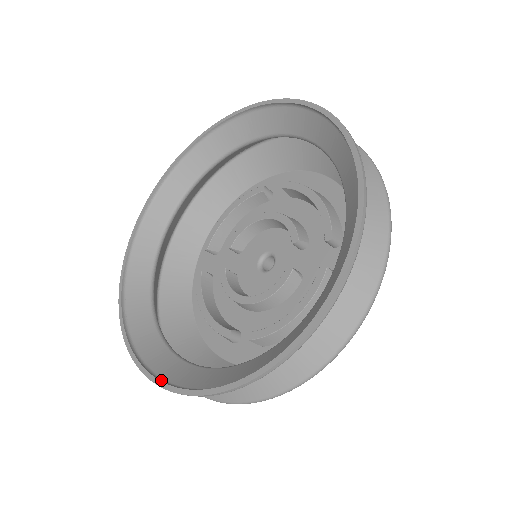
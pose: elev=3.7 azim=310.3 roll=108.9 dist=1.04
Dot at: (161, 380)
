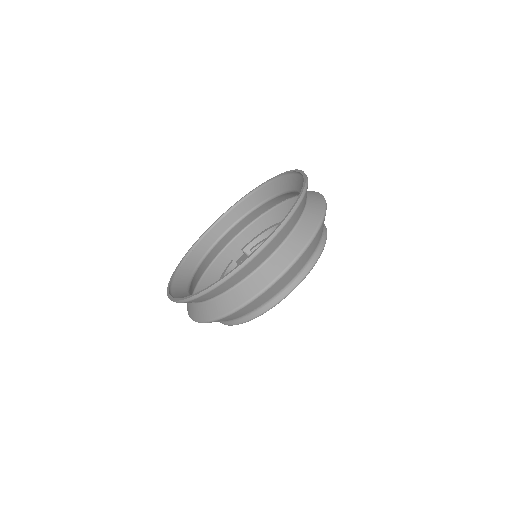
Dot at: (171, 295)
